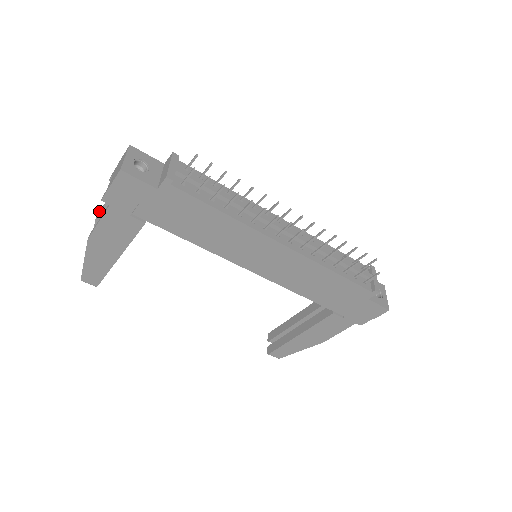
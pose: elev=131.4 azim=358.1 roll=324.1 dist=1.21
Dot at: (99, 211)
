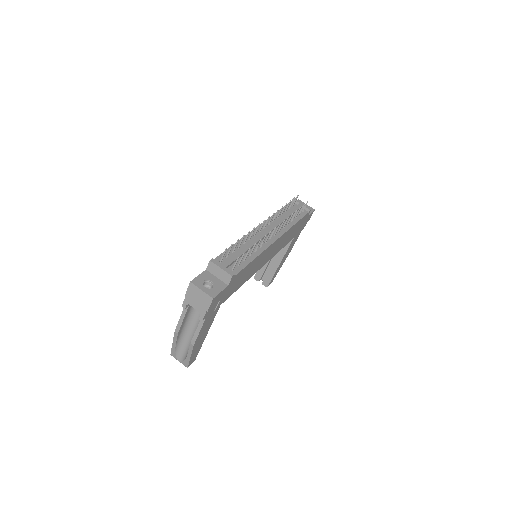
Dot at: (176, 328)
